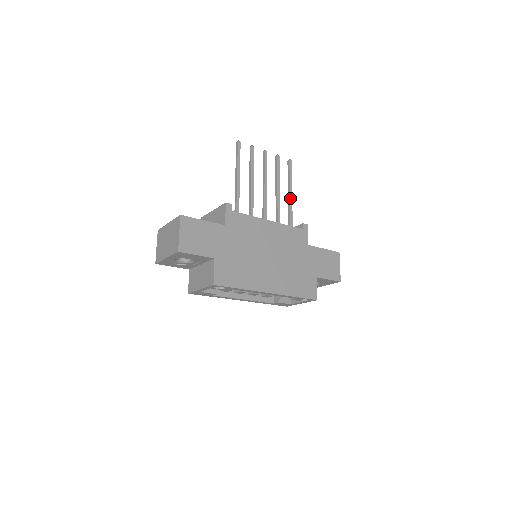
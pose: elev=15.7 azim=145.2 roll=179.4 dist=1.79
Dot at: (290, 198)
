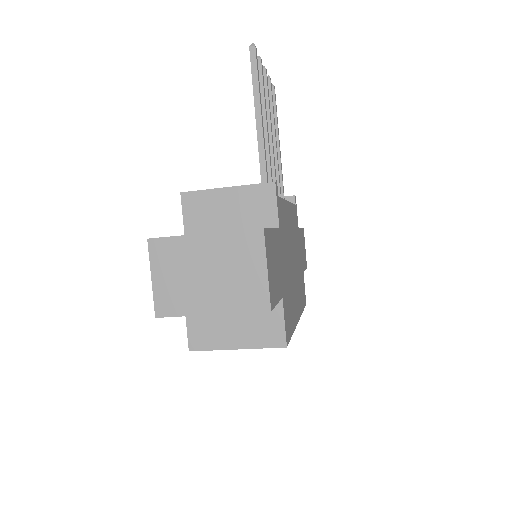
Dot at: (280, 154)
